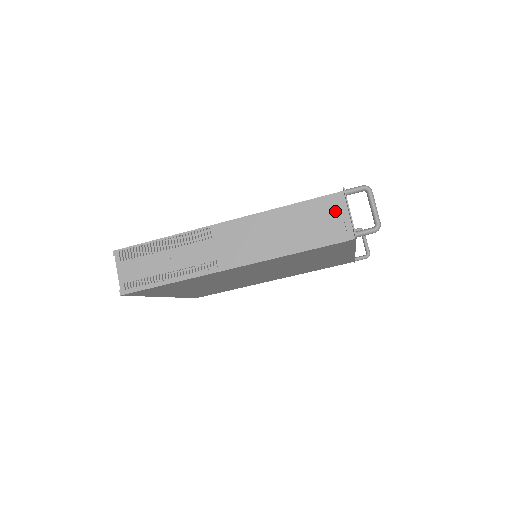
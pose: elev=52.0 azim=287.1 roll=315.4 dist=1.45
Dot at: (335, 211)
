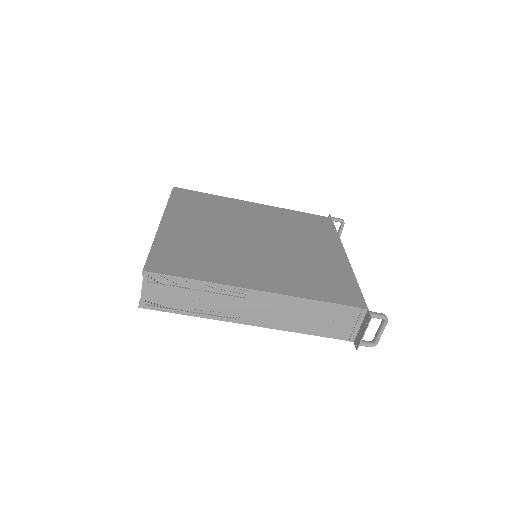
Dot at: (352, 319)
